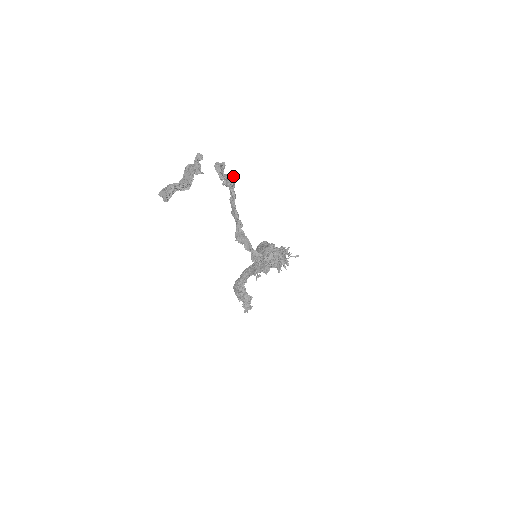
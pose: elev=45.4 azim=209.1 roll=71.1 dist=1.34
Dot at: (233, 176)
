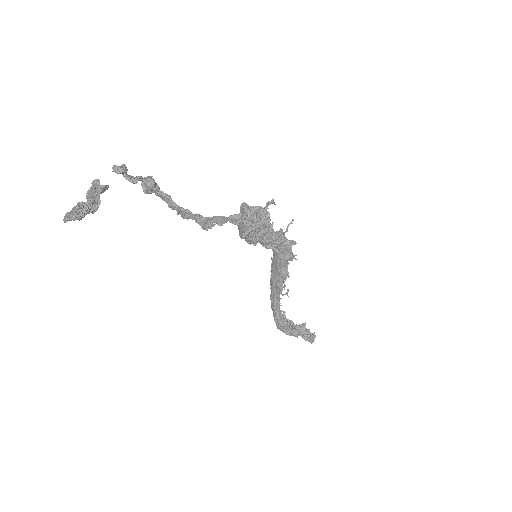
Dot at: (147, 176)
